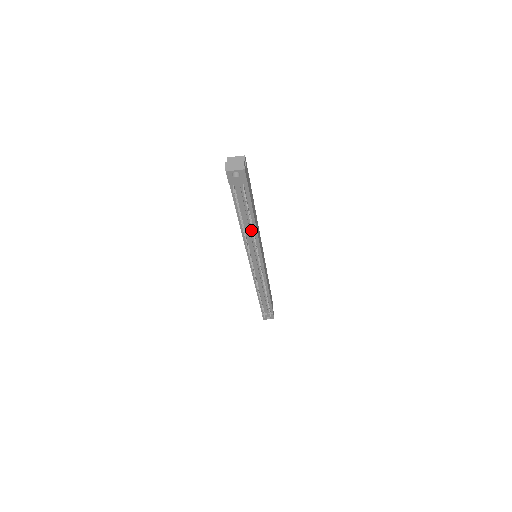
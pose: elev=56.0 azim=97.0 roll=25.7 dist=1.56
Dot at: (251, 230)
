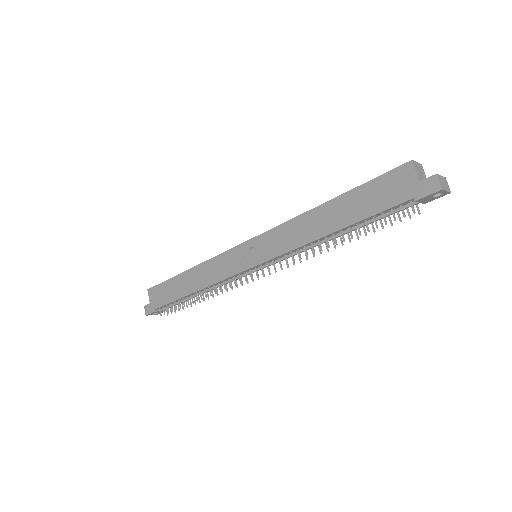
Dot at: occluded
